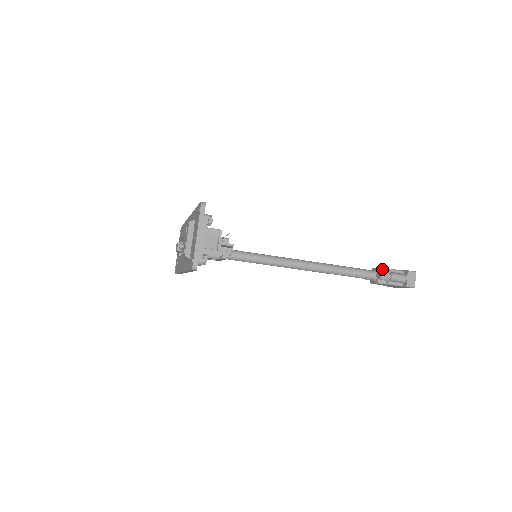
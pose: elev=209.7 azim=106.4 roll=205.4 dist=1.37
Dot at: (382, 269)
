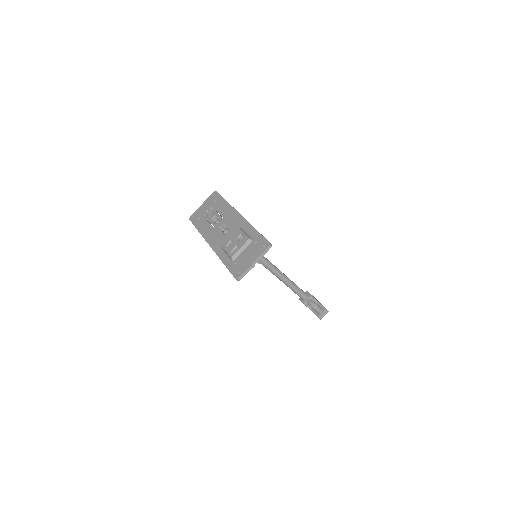
Dot at: (313, 298)
